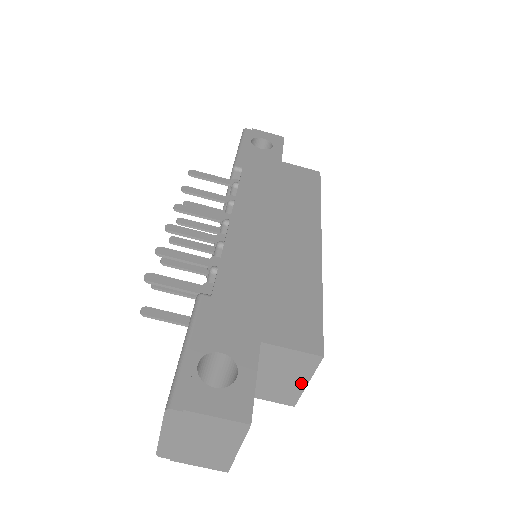
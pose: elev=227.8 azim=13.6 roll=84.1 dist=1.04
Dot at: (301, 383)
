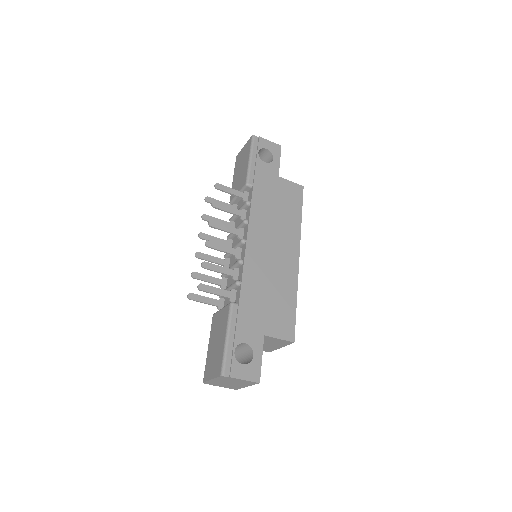
Dot at: (278, 347)
